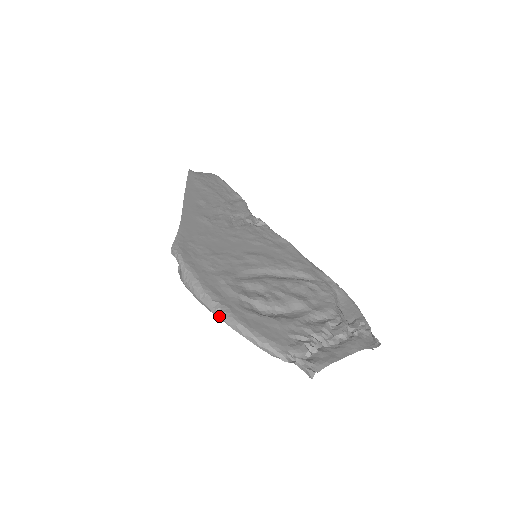
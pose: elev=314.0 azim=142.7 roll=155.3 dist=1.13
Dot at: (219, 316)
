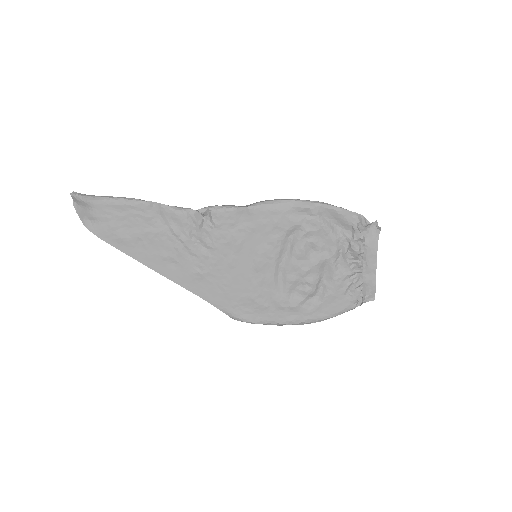
Dot at: (309, 323)
